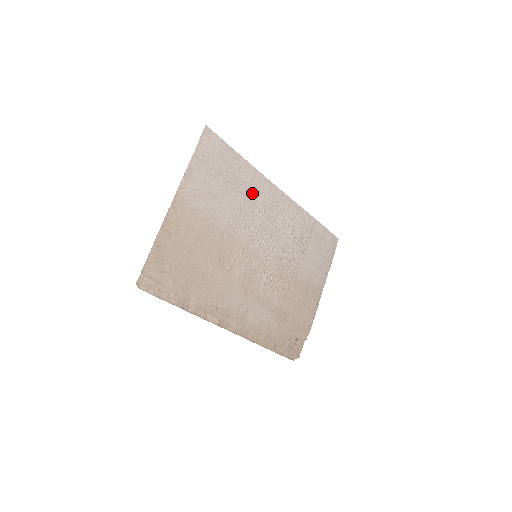
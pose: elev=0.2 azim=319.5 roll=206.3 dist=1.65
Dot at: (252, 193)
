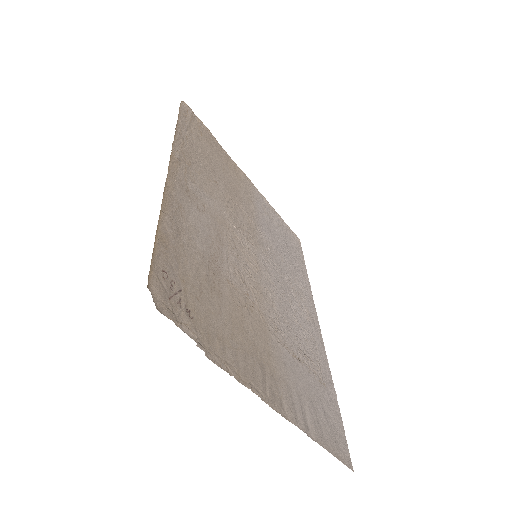
Dot at: (295, 275)
